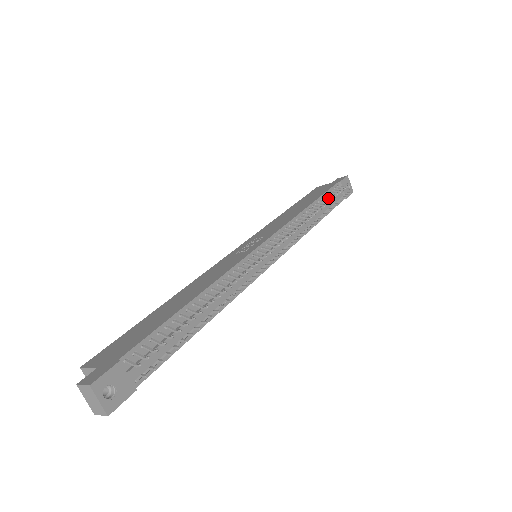
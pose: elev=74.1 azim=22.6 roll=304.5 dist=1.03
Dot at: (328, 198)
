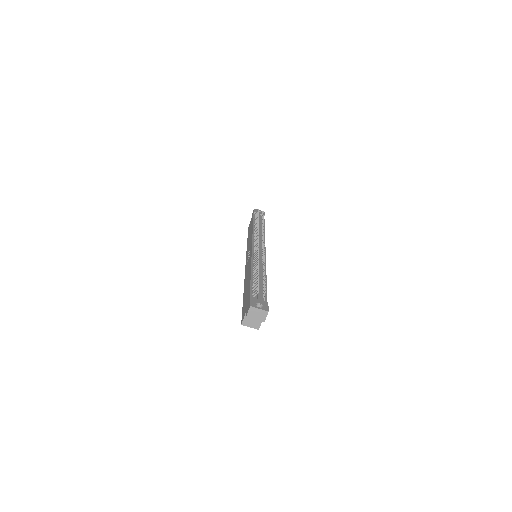
Dot at: (257, 219)
